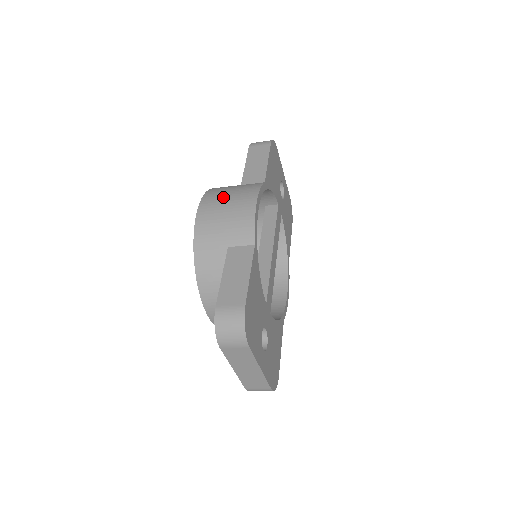
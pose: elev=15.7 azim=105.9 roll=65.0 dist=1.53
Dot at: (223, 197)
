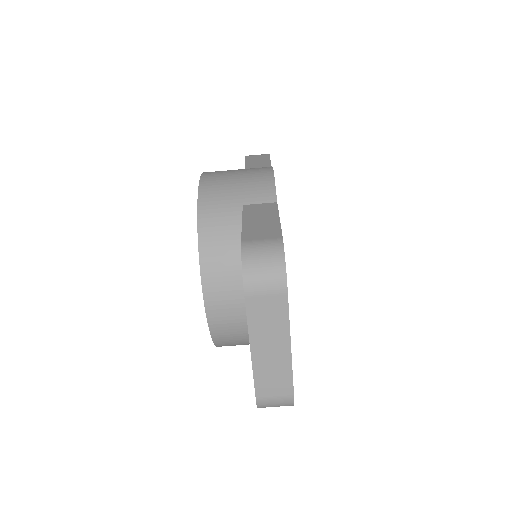
Dot at: (230, 170)
